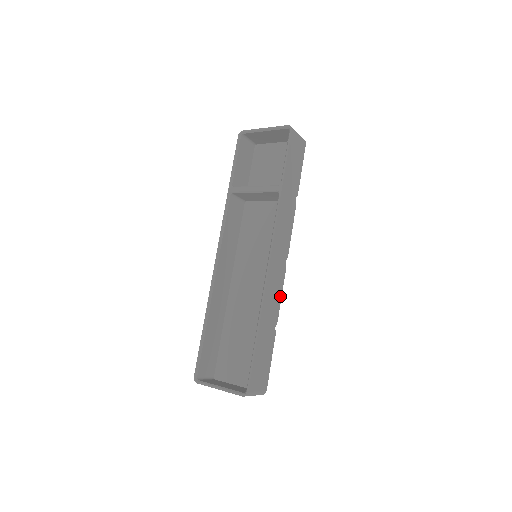
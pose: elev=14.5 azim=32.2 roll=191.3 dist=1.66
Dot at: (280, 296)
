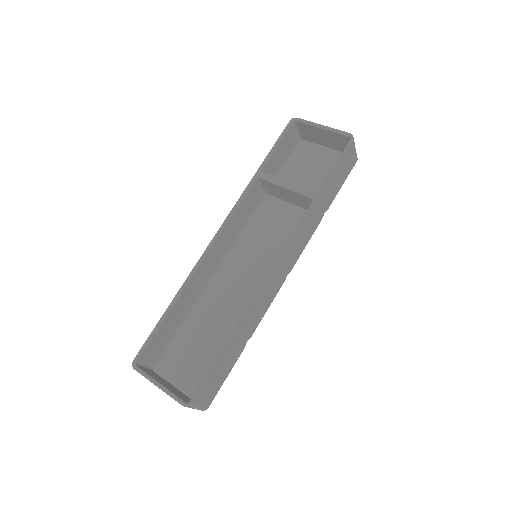
Dot at: (266, 310)
